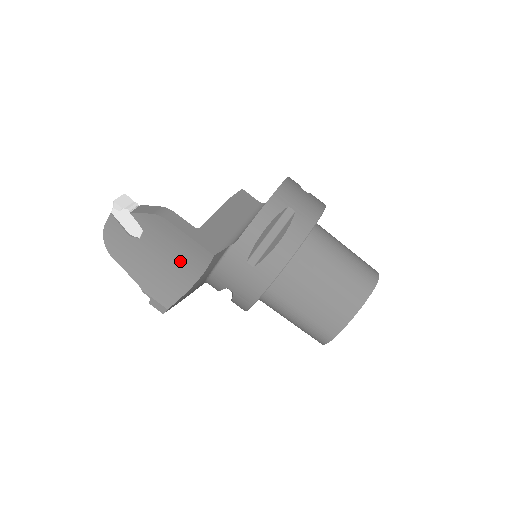
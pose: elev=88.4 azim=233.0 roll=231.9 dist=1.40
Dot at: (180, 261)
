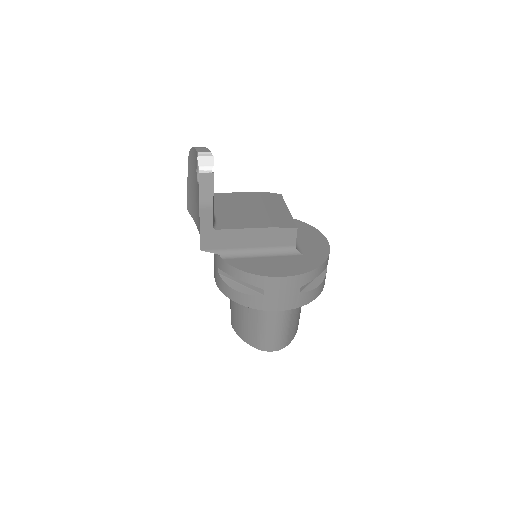
Dot at: occluded
